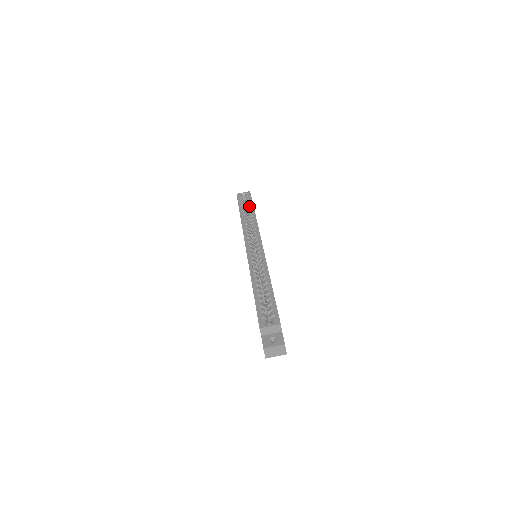
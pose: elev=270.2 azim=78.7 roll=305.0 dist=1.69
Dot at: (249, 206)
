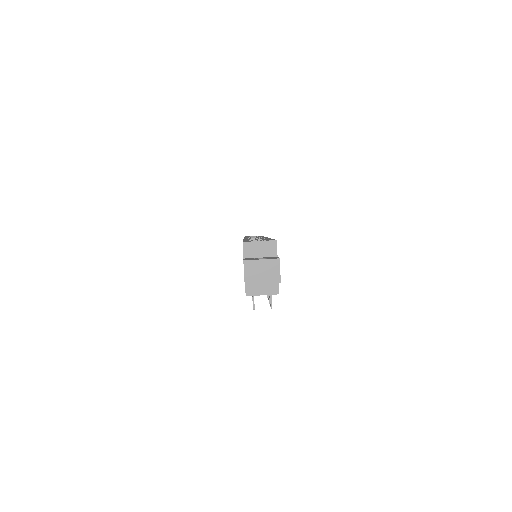
Dot at: occluded
